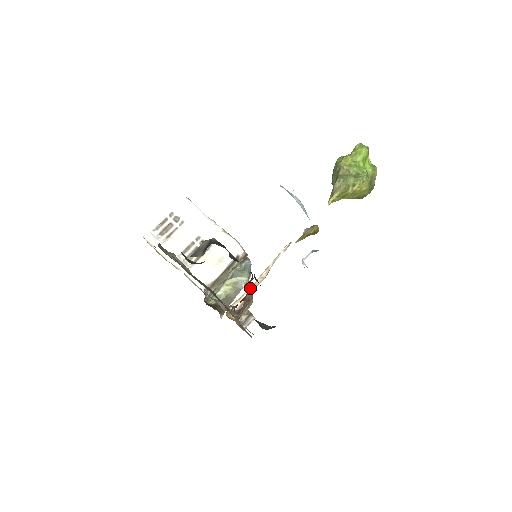
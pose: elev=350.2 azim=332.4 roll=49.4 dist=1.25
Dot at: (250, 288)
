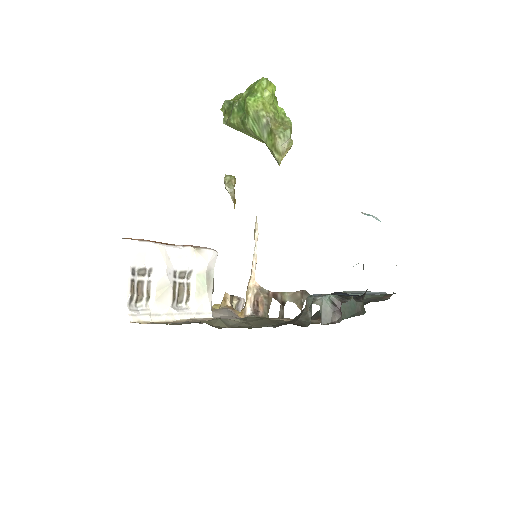
Dot at: occluded
